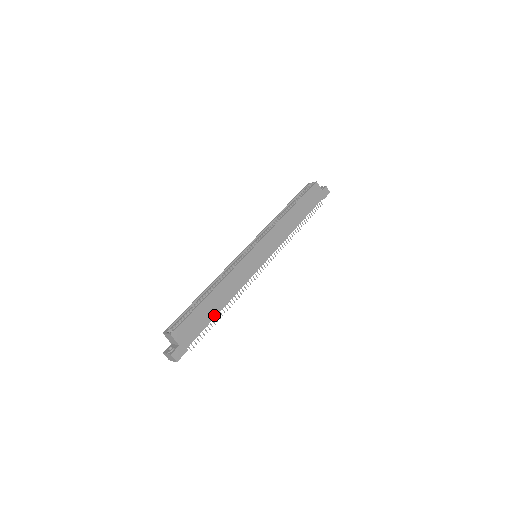
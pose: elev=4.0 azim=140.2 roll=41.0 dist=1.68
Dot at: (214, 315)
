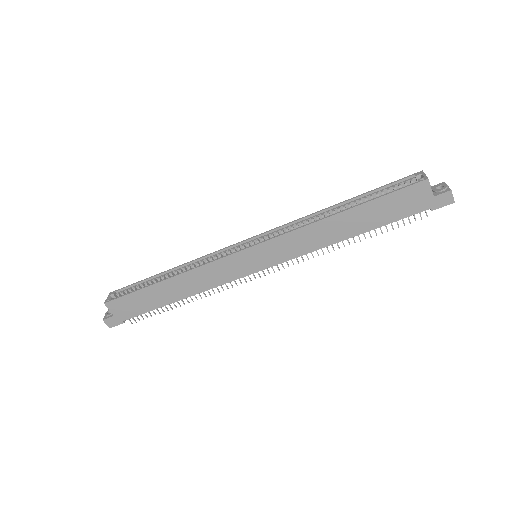
Dot at: (165, 303)
